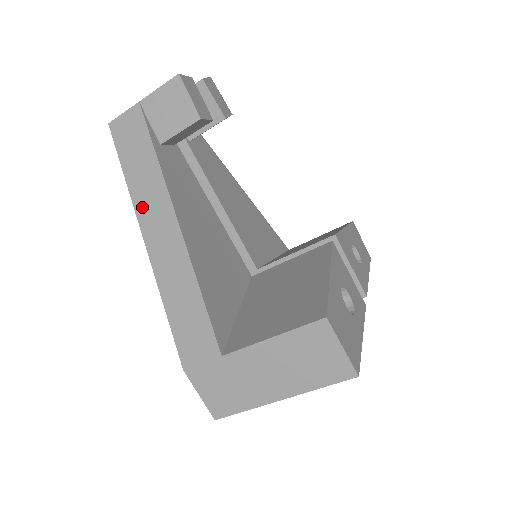
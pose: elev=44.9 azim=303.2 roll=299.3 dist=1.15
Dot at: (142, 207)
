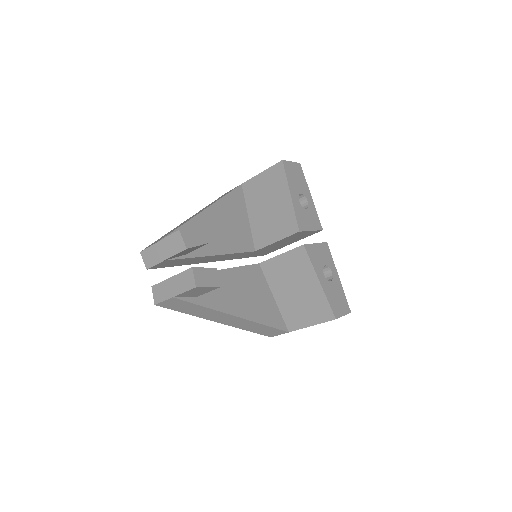
Dot at: (210, 318)
